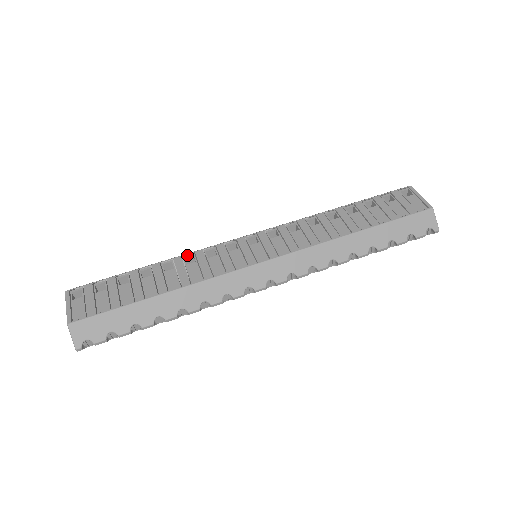
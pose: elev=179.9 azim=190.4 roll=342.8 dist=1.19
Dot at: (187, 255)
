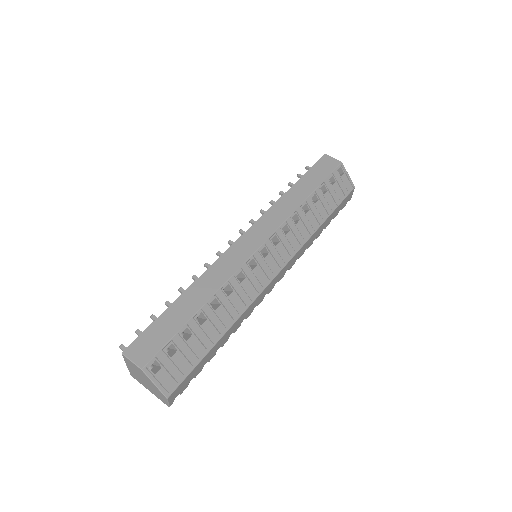
Dot at: (224, 286)
